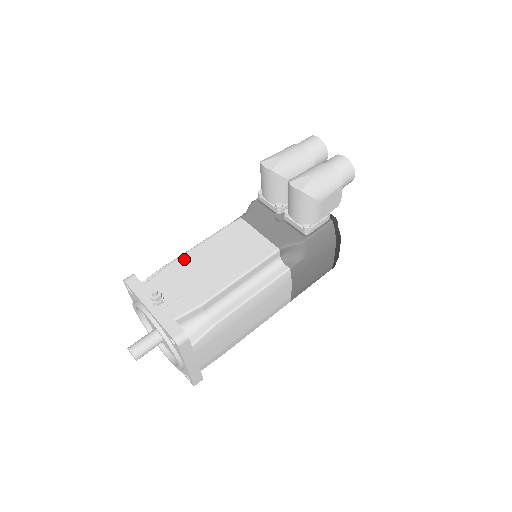
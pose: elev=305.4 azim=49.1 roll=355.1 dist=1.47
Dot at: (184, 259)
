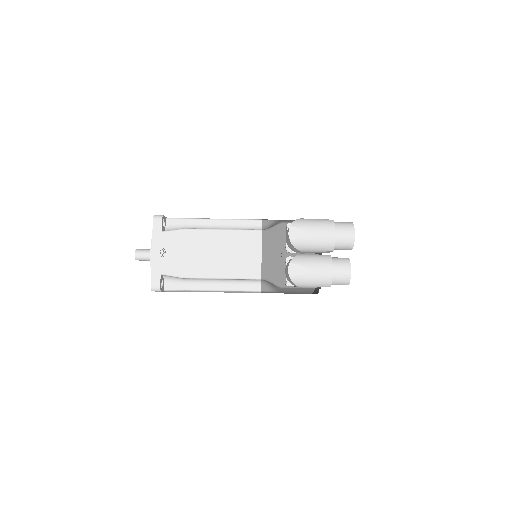
Dot at: (199, 233)
